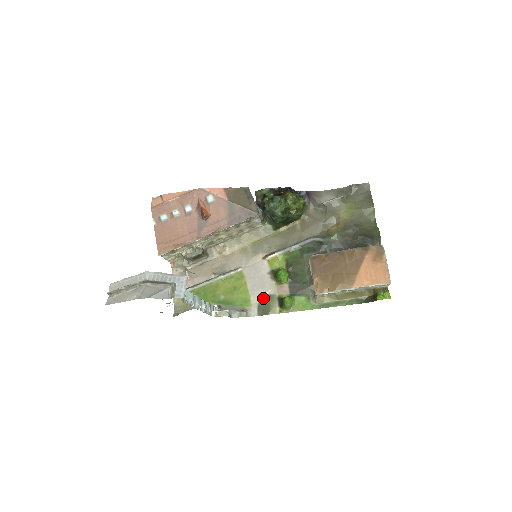
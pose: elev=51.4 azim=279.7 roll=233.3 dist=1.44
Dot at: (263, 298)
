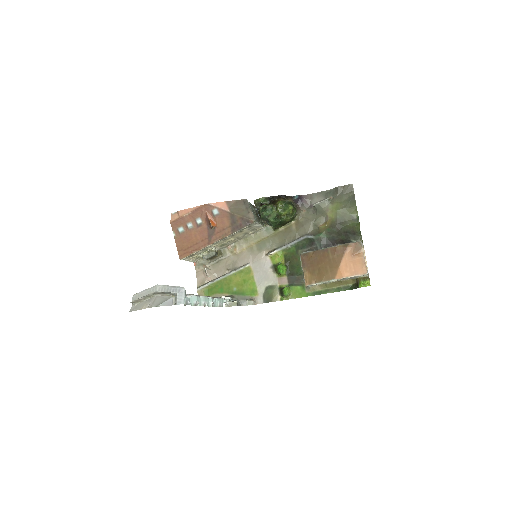
Dot at: (267, 288)
